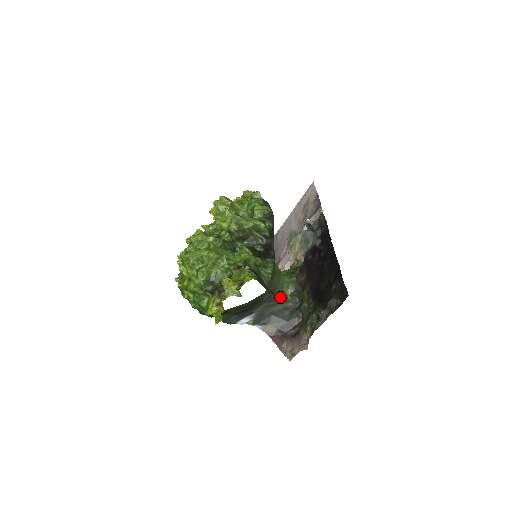
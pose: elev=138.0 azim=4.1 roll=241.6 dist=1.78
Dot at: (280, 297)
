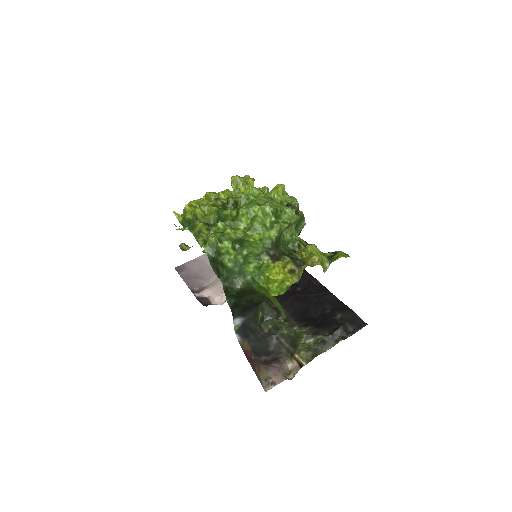
Dot at: occluded
